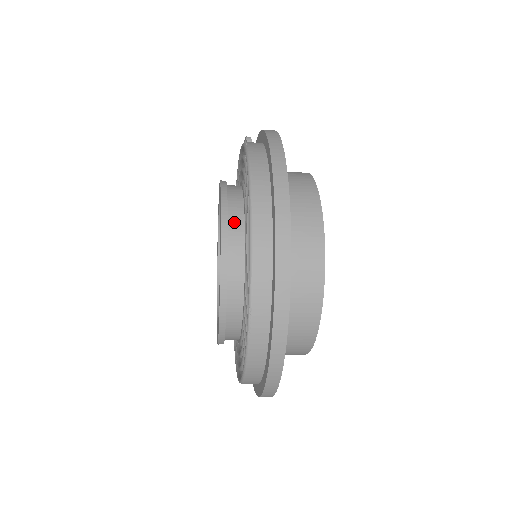
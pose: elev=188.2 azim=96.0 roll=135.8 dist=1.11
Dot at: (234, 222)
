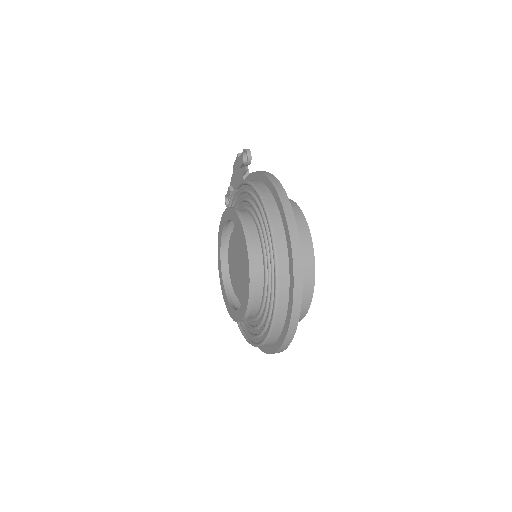
Dot at: (257, 265)
